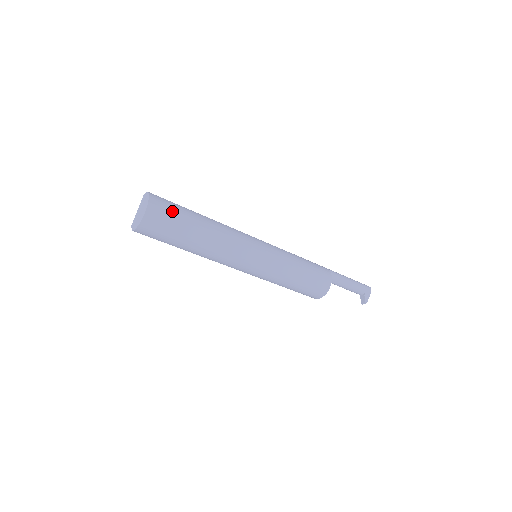
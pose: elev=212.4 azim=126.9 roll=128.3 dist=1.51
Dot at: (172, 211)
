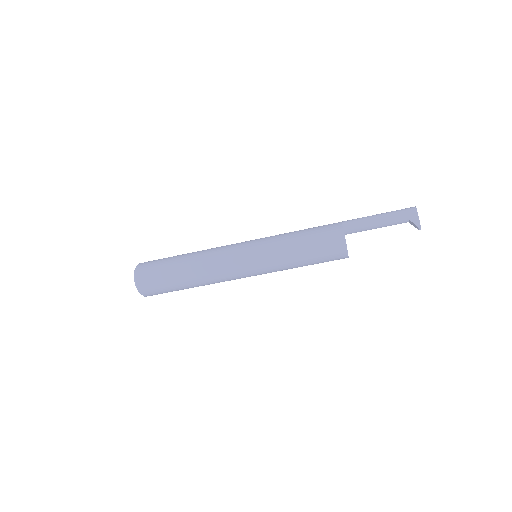
Dot at: (155, 267)
